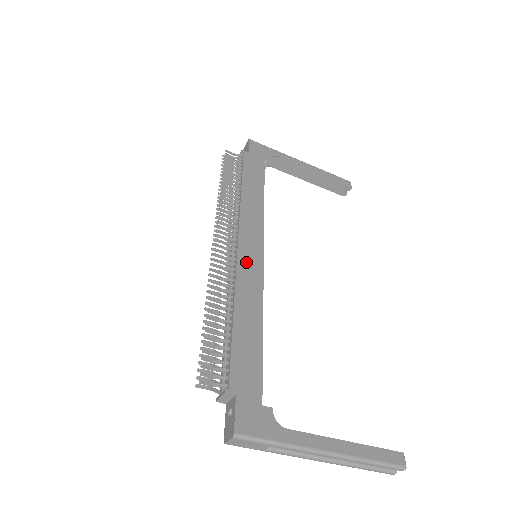
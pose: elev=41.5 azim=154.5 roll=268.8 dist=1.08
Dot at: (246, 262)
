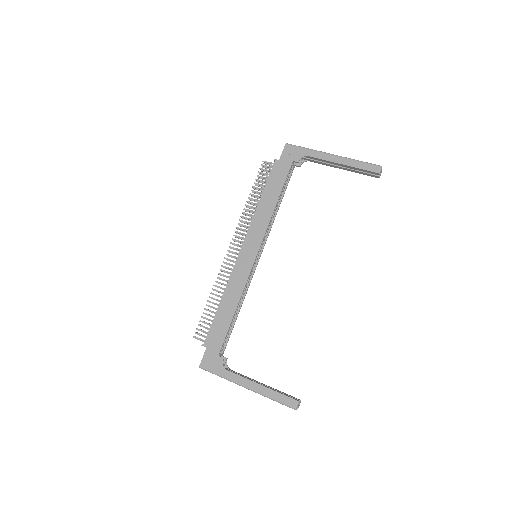
Dot at: (241, 265)
